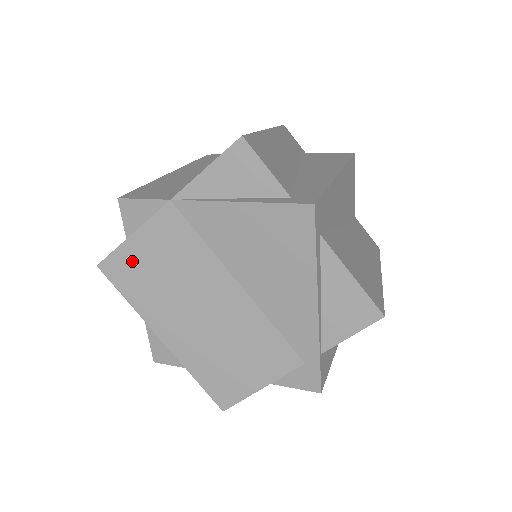
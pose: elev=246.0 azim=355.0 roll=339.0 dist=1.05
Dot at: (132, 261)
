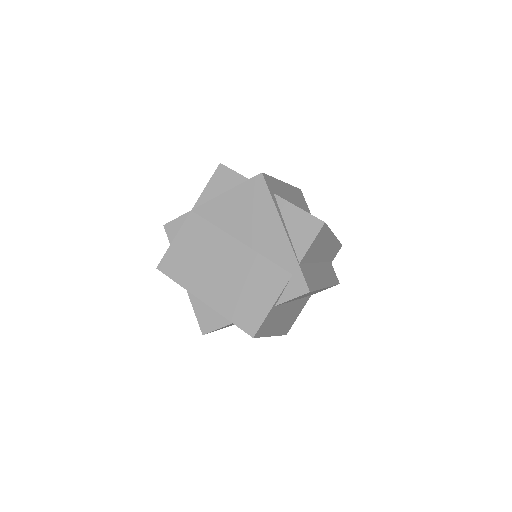
Dot at: (176, 255)
